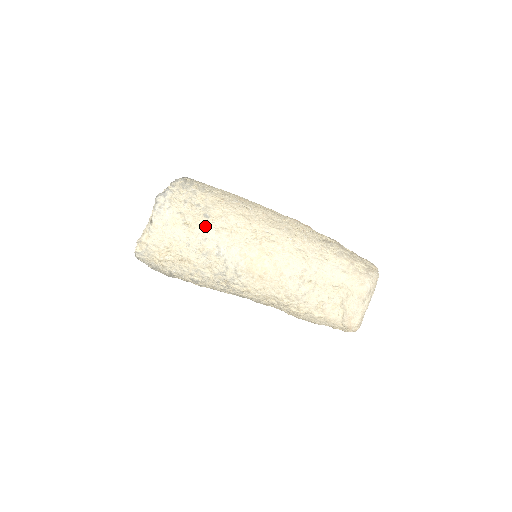
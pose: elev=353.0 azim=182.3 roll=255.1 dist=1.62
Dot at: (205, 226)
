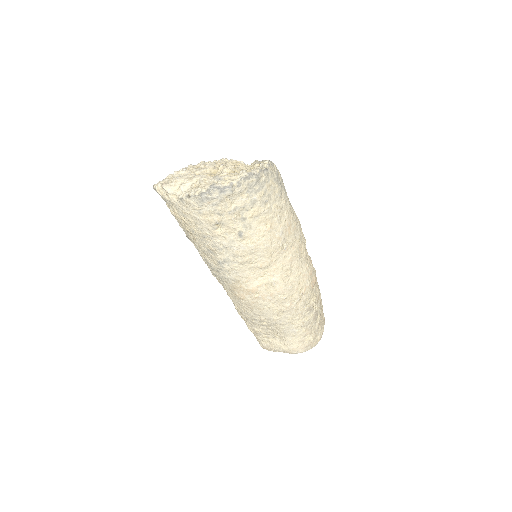
Dot at: (231, 241)
